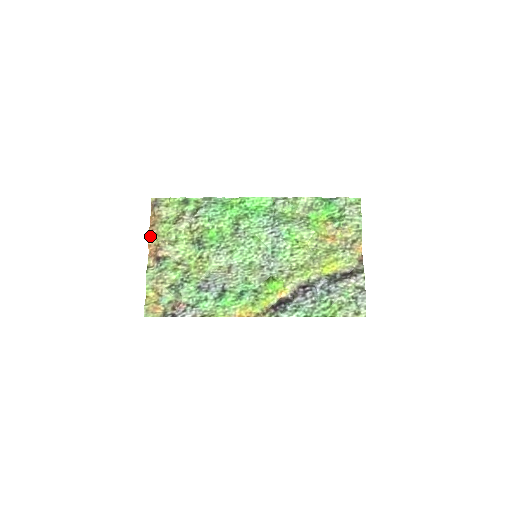
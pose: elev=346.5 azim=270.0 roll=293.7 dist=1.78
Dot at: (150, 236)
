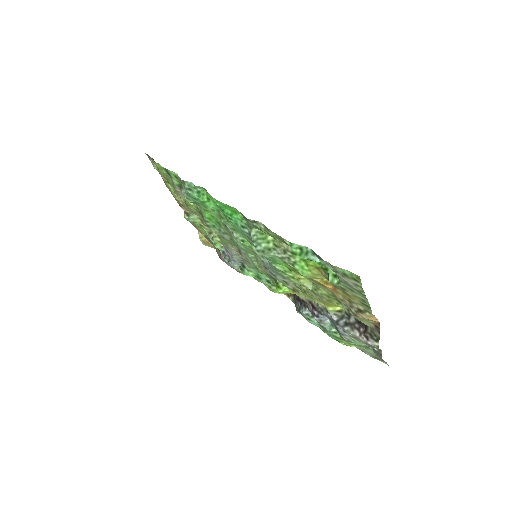
Dot at: occluded
